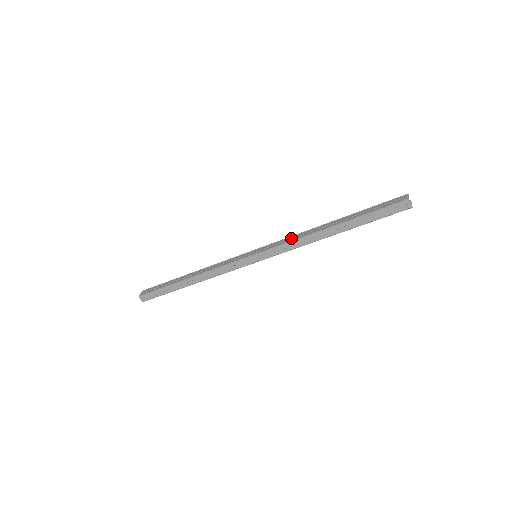
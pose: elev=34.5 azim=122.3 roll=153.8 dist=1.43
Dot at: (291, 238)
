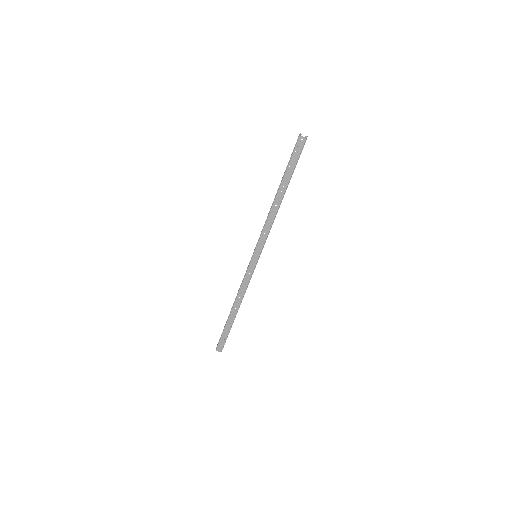
Dot at: (264, 225)
